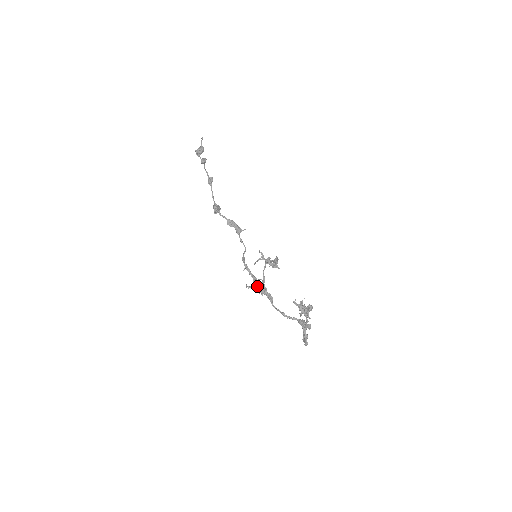
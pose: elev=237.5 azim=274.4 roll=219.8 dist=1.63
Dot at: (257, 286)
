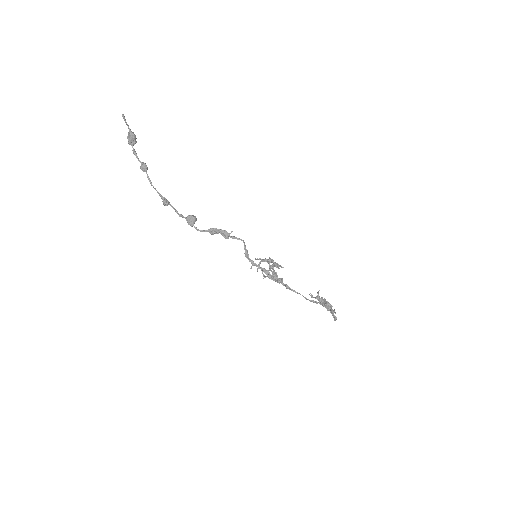
Dot at: (271, 278)
